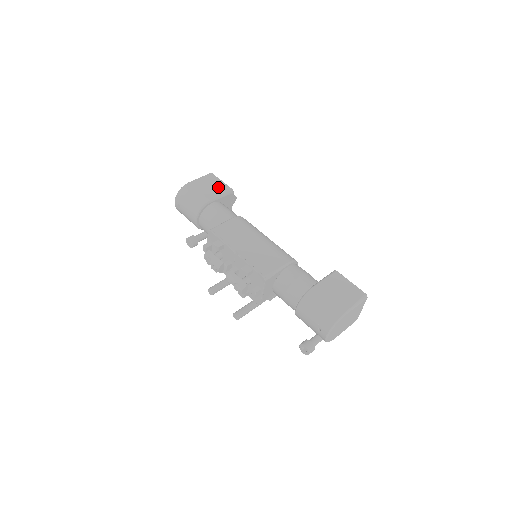
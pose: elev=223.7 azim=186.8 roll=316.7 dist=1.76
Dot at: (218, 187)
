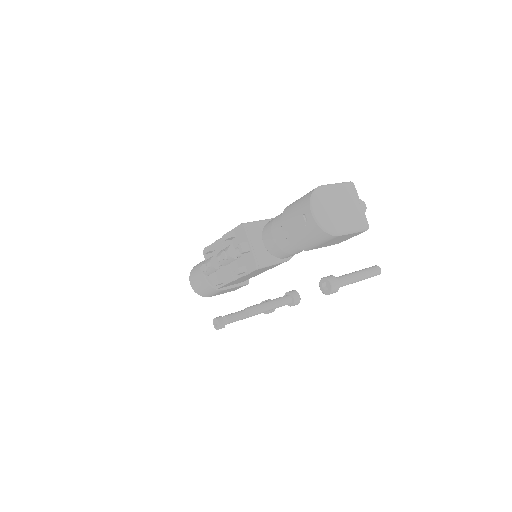
Dot at: occluded
